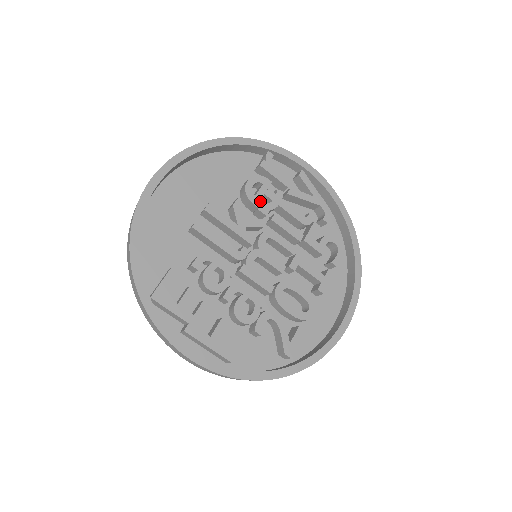
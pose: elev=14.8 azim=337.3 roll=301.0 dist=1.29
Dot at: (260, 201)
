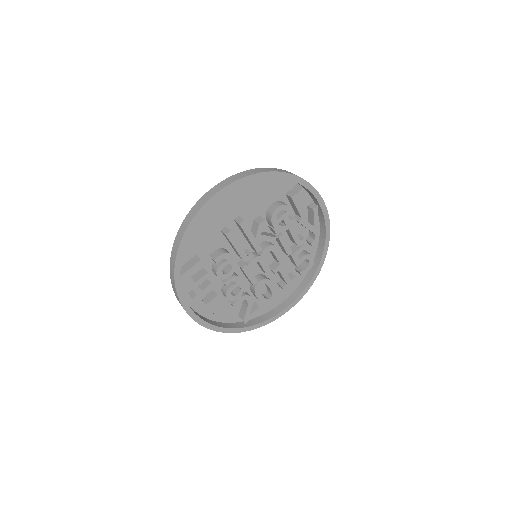
Dot at: (278, 224)
